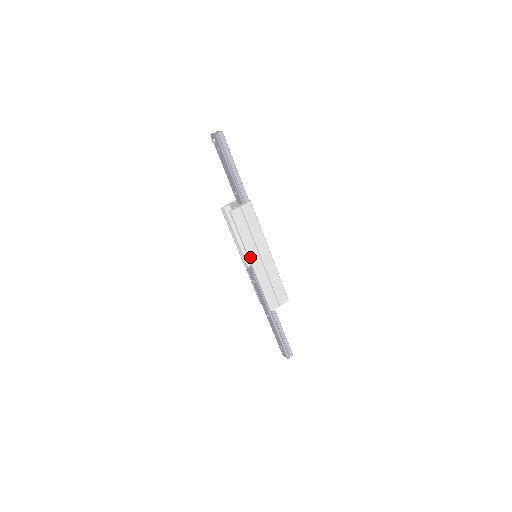
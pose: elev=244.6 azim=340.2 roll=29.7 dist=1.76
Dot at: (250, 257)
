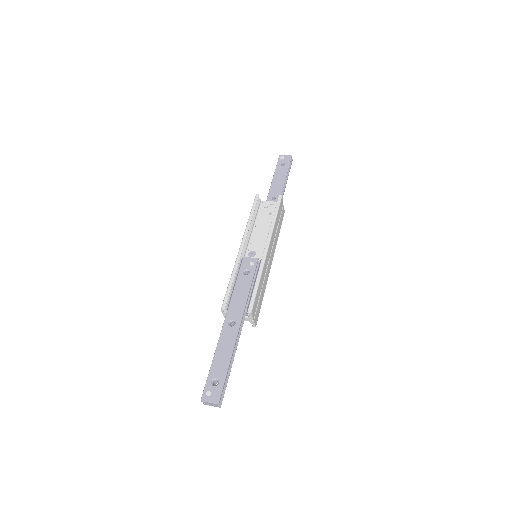
Dot at: (270, 242)
